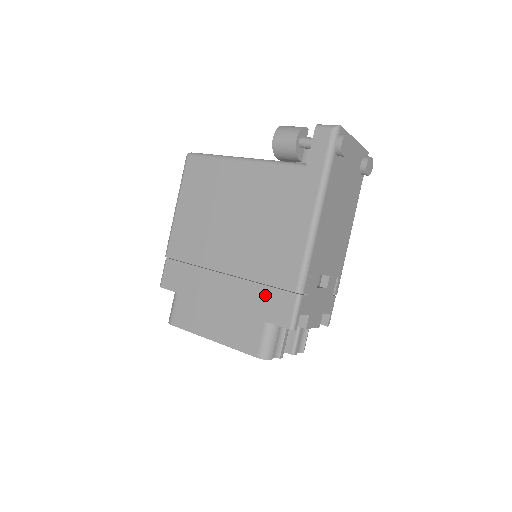
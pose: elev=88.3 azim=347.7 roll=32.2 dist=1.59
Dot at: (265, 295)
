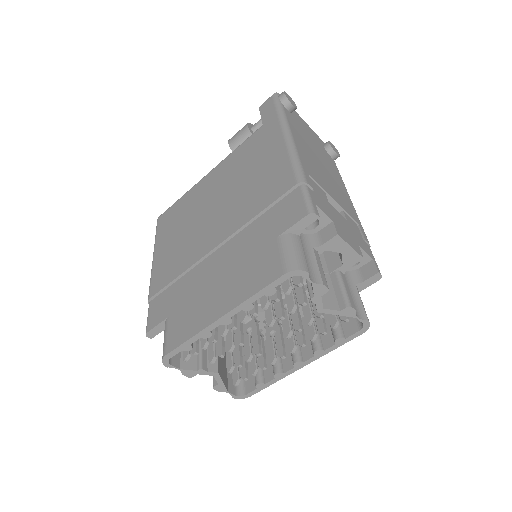
Dot at: (266, 220)
